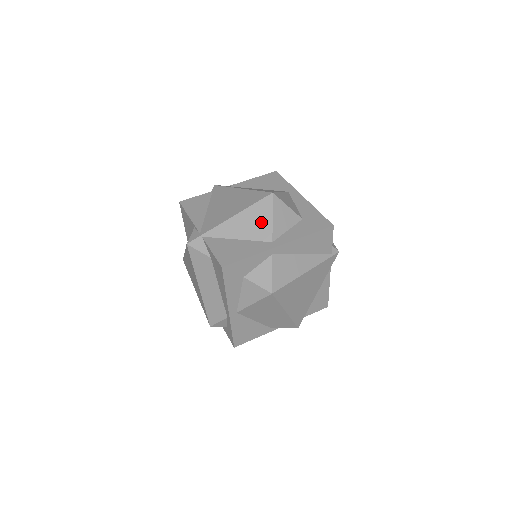
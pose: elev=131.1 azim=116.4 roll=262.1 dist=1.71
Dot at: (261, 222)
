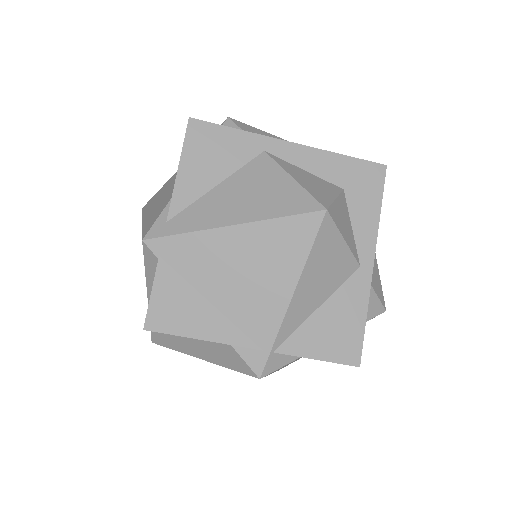
Dot at: (335, 260)
